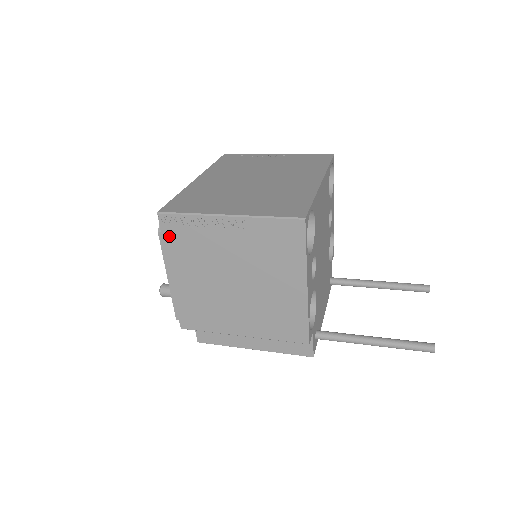
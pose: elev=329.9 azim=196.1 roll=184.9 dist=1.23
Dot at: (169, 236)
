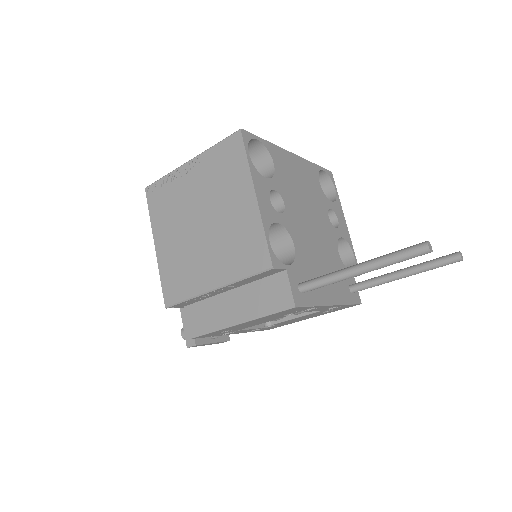
Dot at: (153, 205)
